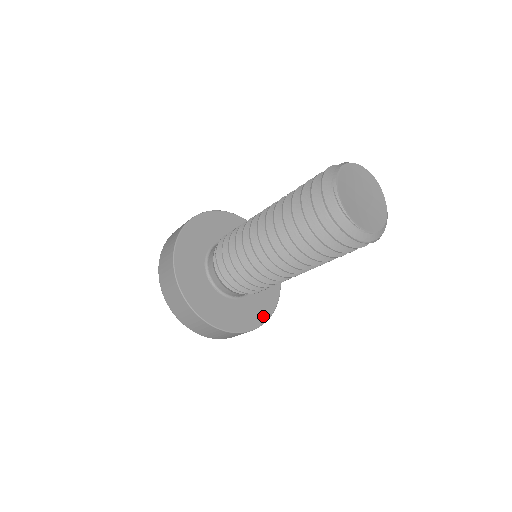
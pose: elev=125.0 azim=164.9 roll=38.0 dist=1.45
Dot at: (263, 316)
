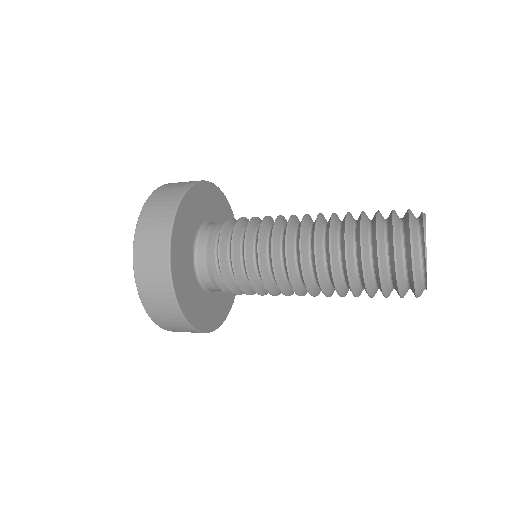
Dot at: (209, 325)
